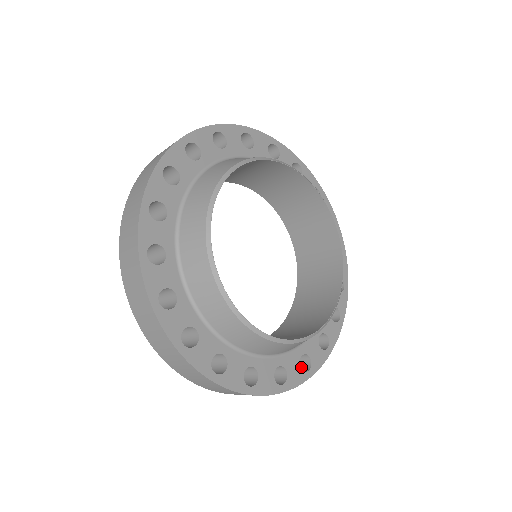
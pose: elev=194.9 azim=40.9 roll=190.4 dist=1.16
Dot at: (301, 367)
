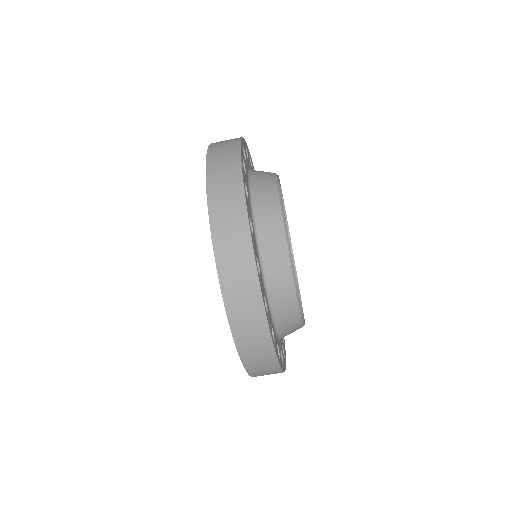
Dot at: occluded
